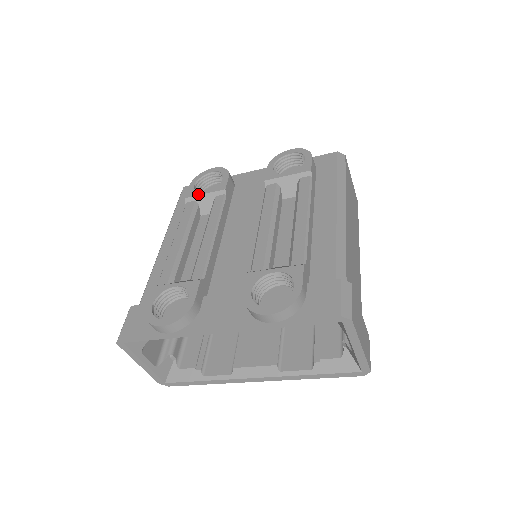
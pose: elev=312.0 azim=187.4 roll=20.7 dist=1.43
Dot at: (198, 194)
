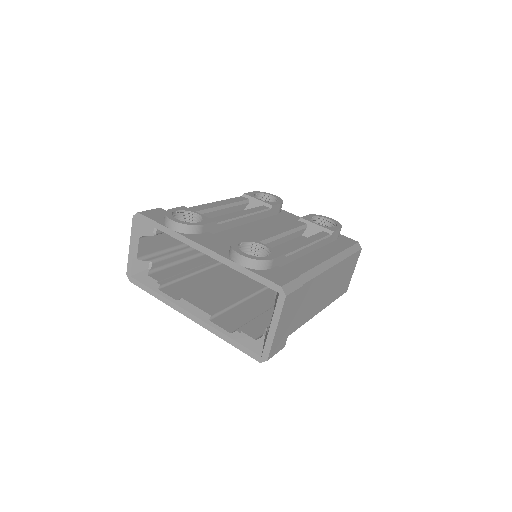
Dot at: (254, 197)
